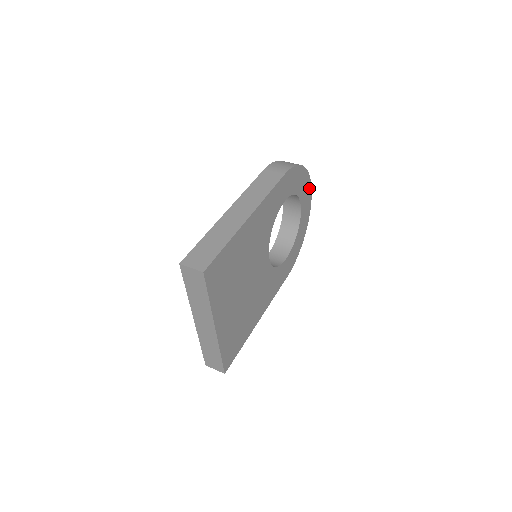
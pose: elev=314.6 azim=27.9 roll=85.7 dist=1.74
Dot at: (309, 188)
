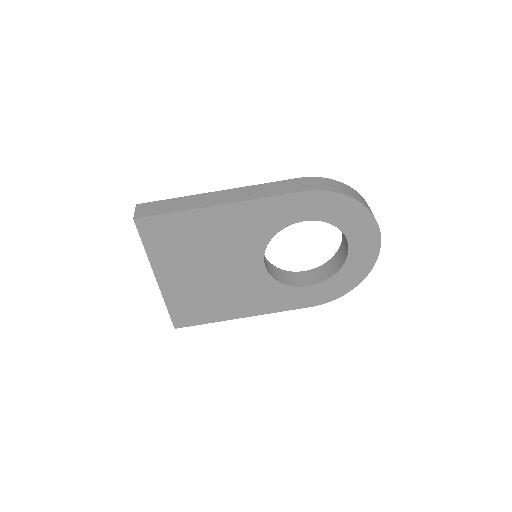
Dot at: (374, 232)
